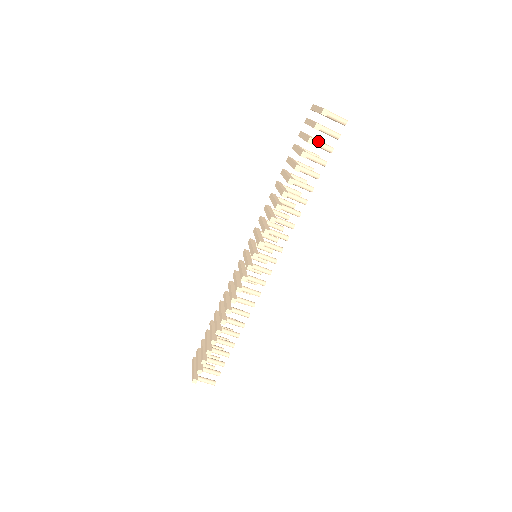
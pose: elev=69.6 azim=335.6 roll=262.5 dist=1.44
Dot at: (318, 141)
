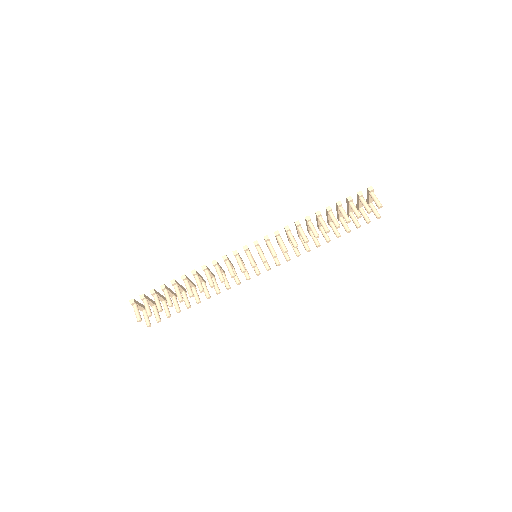
Dot at: (354, 205)
